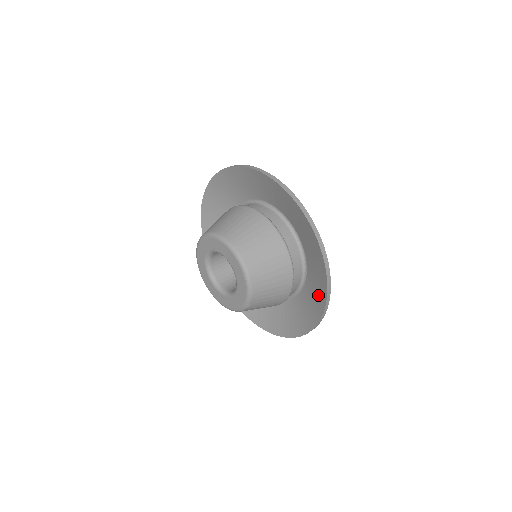
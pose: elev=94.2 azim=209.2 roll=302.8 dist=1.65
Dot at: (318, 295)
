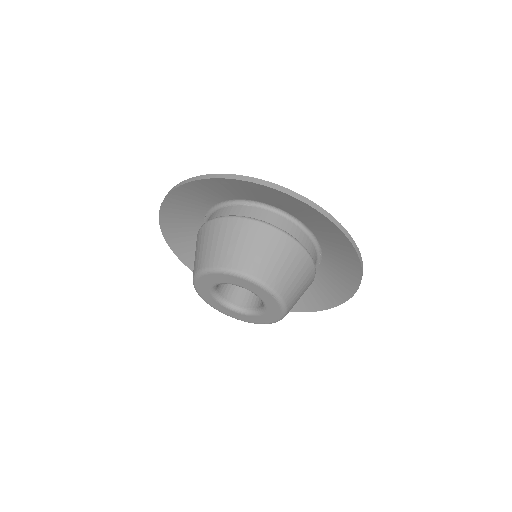
Dot at: (347, 271)
